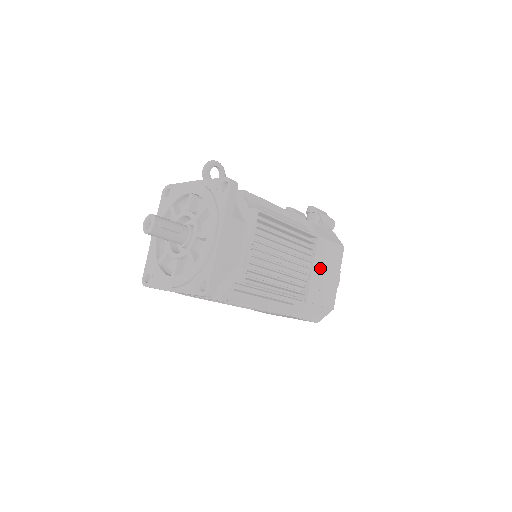
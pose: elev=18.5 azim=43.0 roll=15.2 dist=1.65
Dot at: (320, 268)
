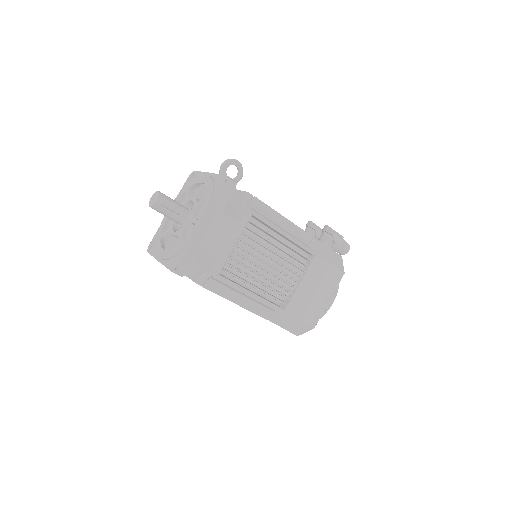
Dot at: (309, 285)
